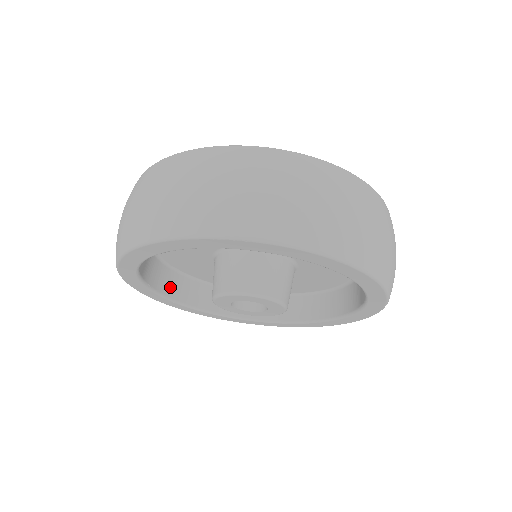
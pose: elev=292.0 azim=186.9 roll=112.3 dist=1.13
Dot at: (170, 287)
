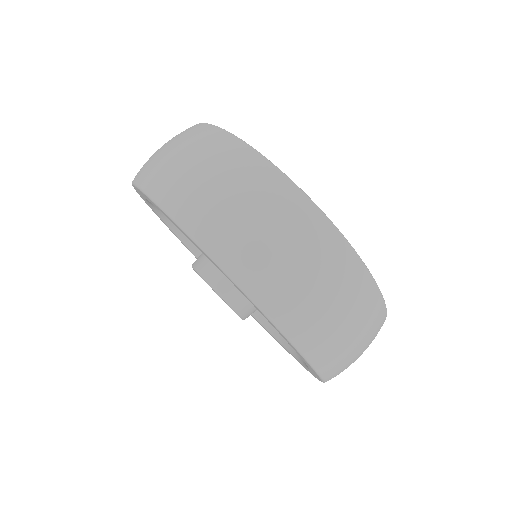
Dot at: occluded
